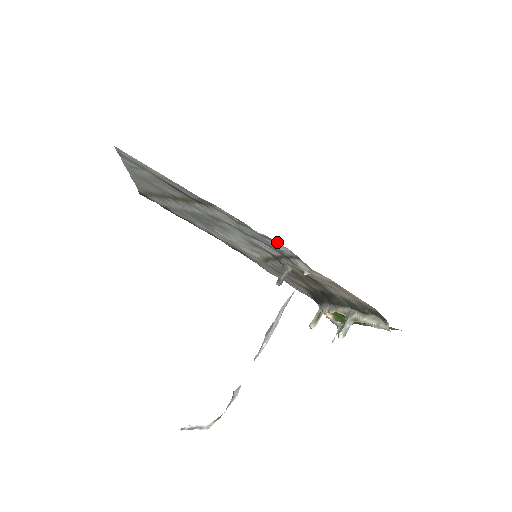
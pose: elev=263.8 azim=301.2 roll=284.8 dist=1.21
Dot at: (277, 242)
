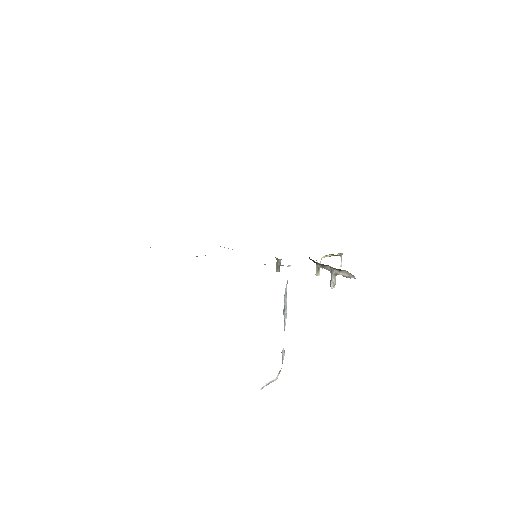
Dot at: occluded
